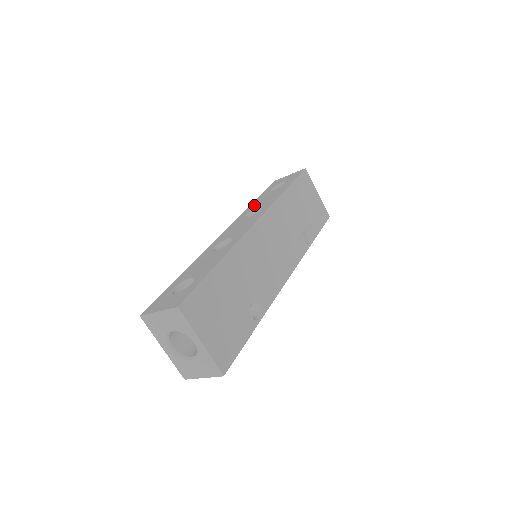
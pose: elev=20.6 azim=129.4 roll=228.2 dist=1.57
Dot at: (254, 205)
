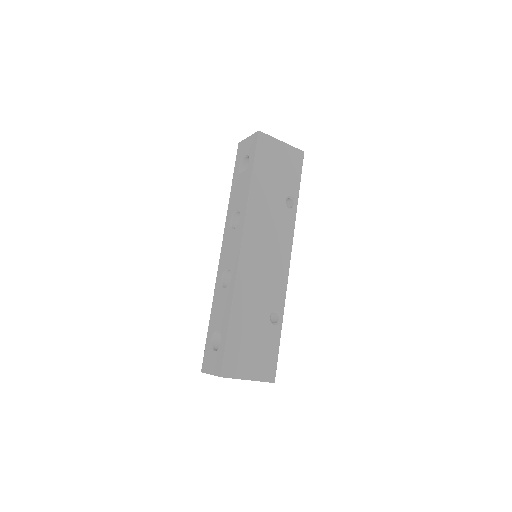
Dot at: (232, 202)
